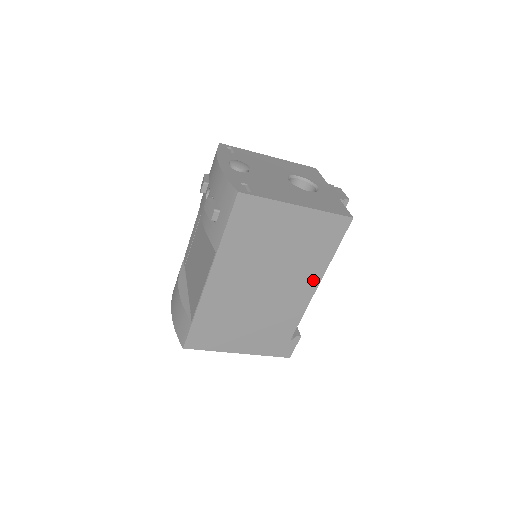
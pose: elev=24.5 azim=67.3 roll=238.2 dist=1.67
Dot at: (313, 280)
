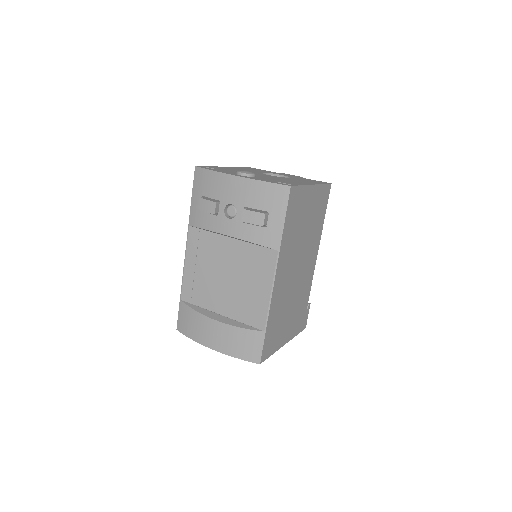
Dot at: (316, 248)
